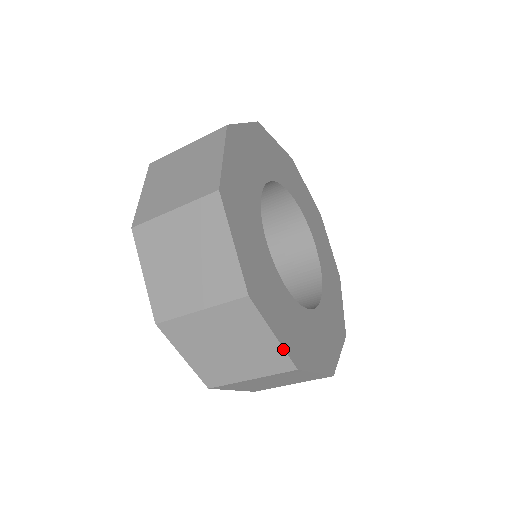
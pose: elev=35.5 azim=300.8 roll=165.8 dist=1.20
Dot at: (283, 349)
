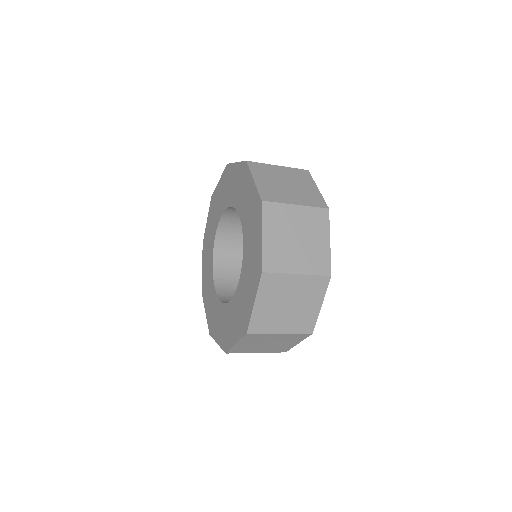
Dot at: occluded
